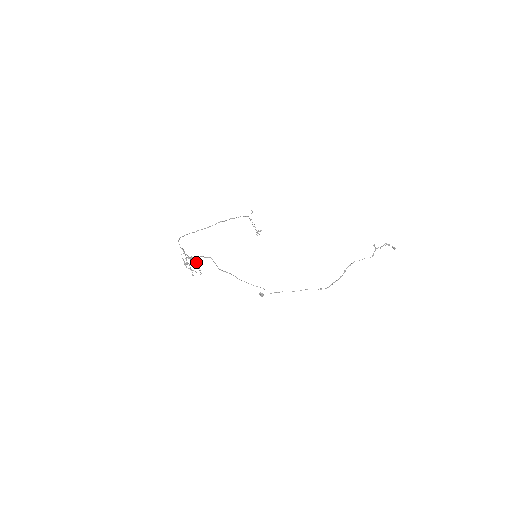
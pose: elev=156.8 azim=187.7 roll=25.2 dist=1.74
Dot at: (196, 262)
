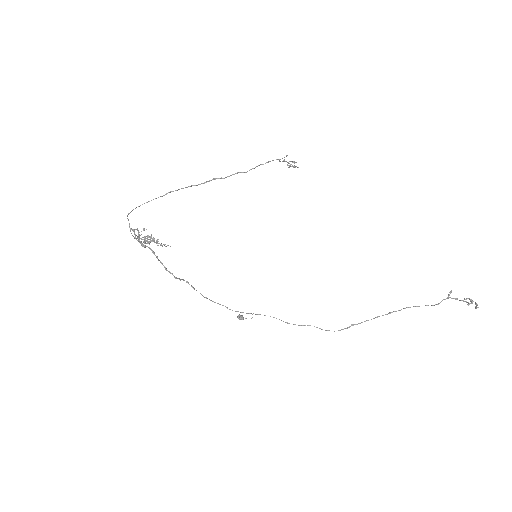
Dot at: (156, 241)
